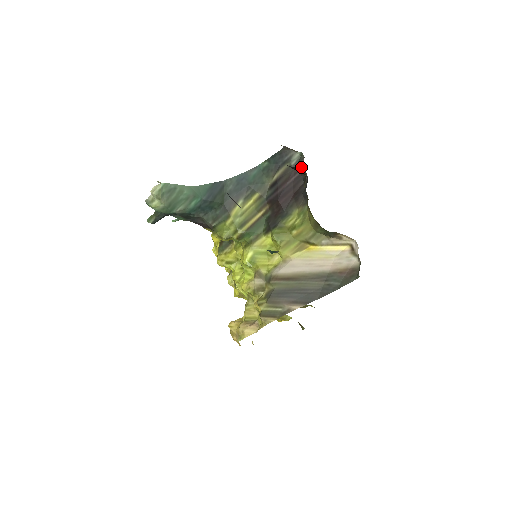
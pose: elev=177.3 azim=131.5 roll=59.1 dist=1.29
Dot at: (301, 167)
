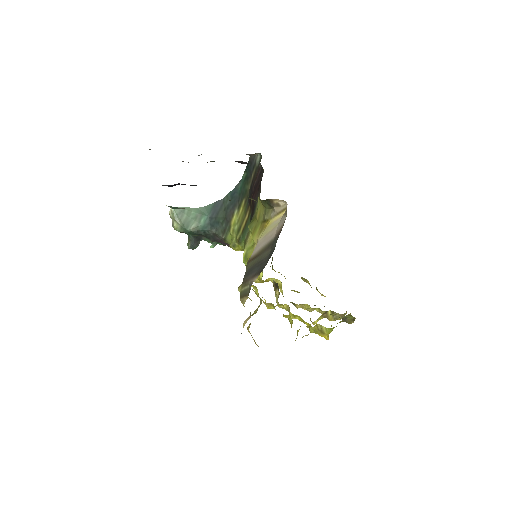
Dot at: (259, 164)
